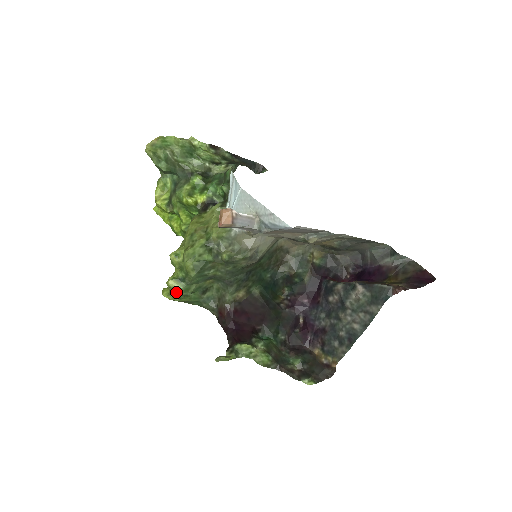
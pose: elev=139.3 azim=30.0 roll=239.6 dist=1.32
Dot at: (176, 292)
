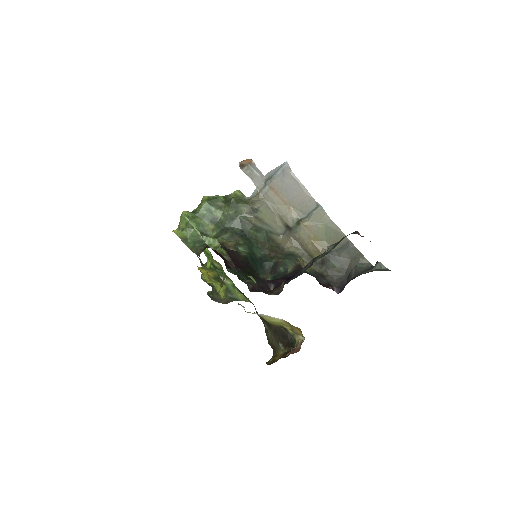
Dot at: (184, 220)
